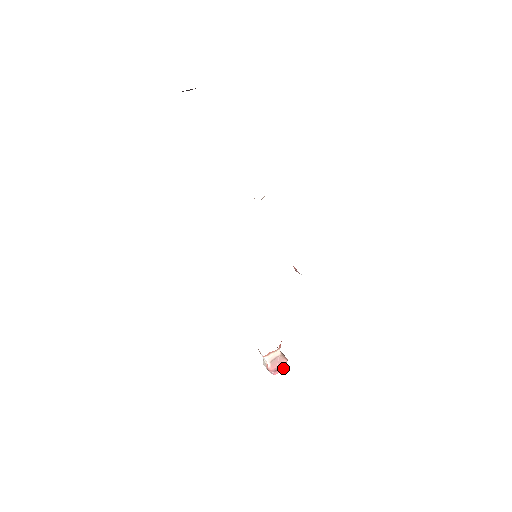
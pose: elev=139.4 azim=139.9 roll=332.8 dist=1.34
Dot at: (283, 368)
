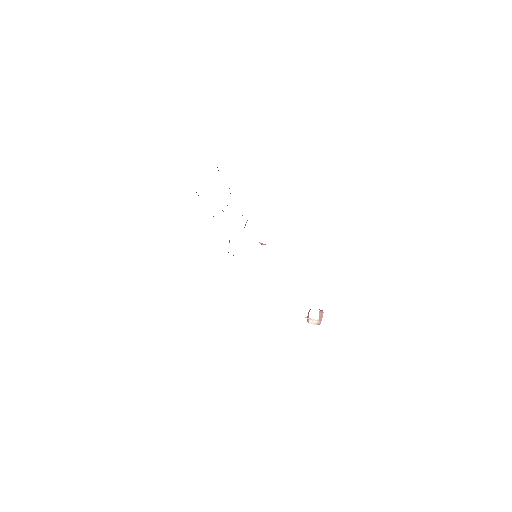
Dot at: (322, 317)
